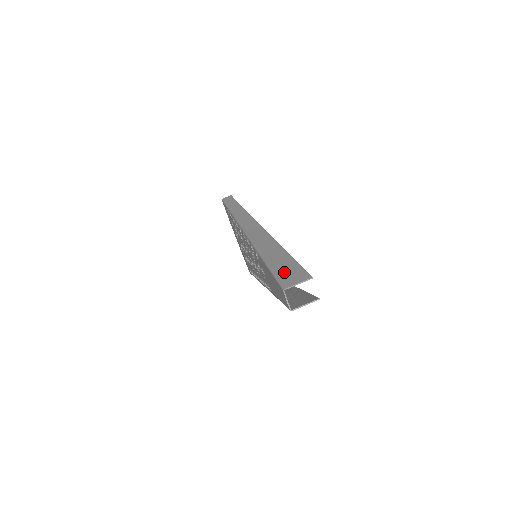
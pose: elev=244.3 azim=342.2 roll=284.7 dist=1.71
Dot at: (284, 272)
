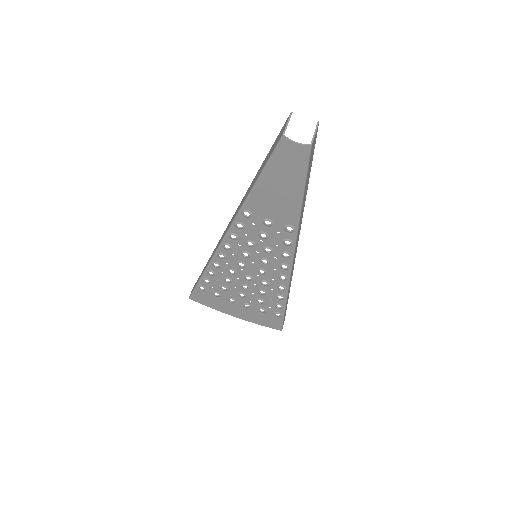
Dot at: (271, 150)
